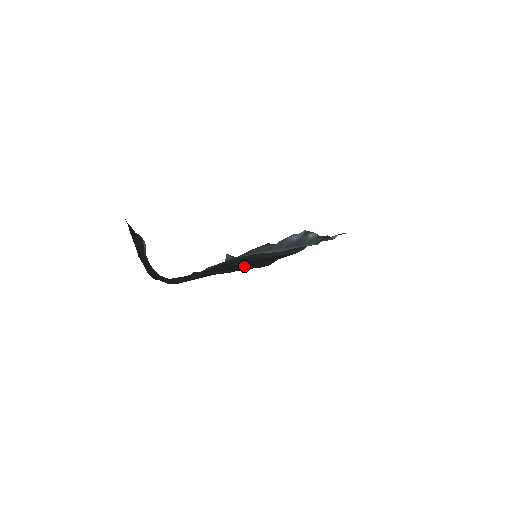
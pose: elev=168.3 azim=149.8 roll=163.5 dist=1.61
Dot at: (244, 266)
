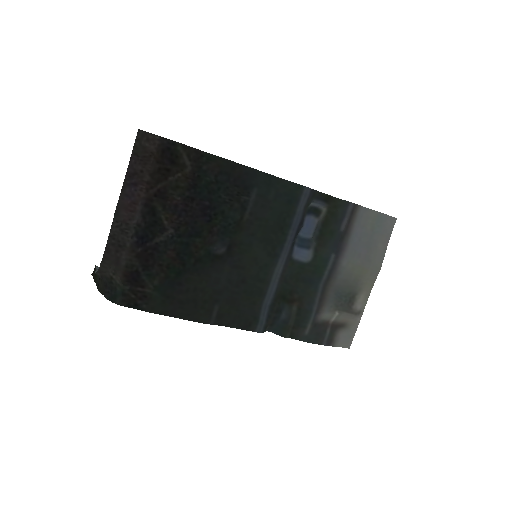
Dot at: (187, 203)
